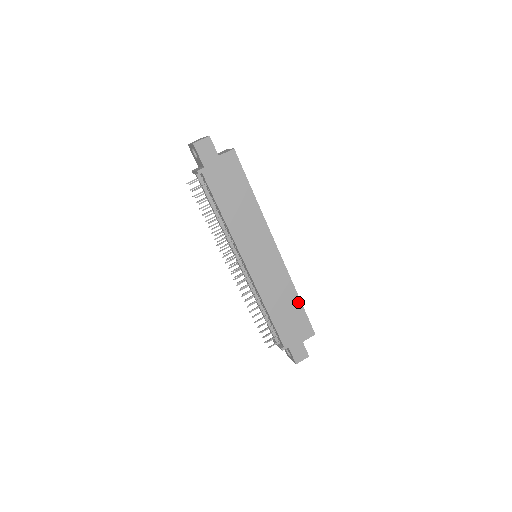
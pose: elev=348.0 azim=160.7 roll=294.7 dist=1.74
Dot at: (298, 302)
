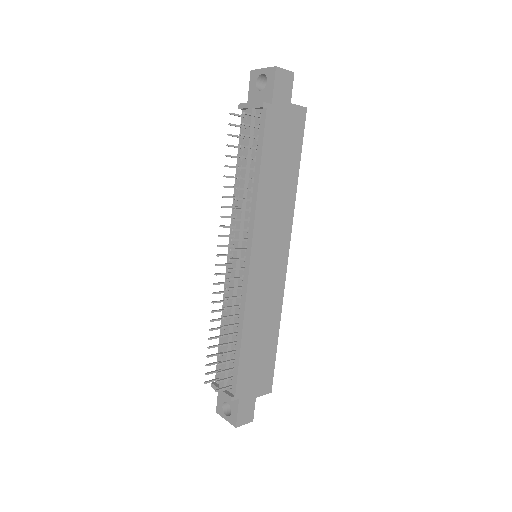
Dot at: (275, 340)
